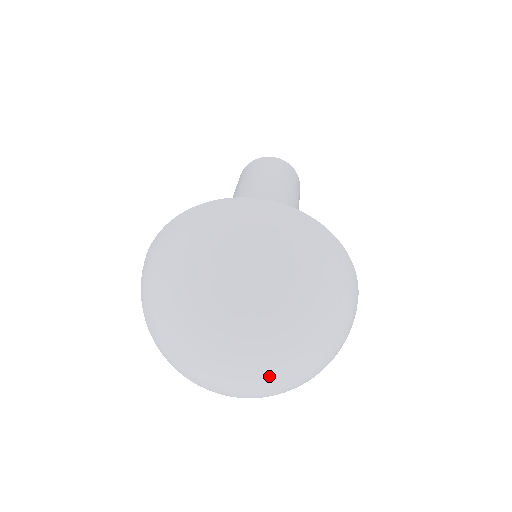
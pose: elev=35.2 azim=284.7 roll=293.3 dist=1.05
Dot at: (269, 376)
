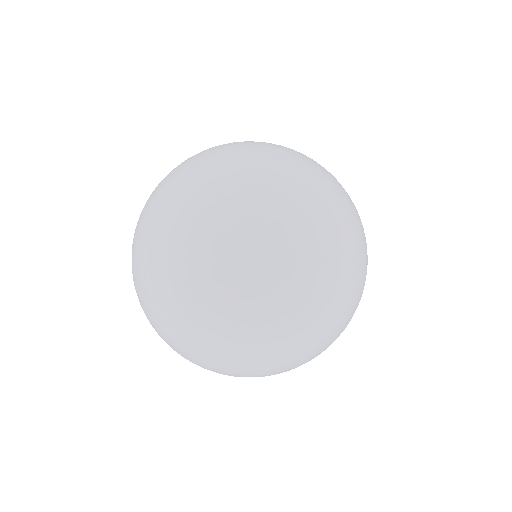
Dot at: (275, 252)
